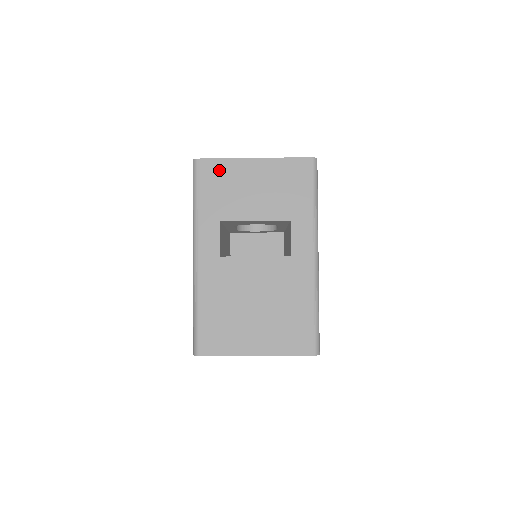
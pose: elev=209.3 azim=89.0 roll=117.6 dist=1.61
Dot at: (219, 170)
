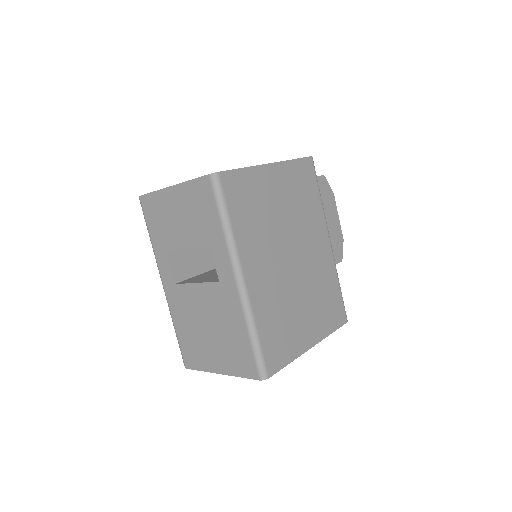
Dot at: (153, 204)
